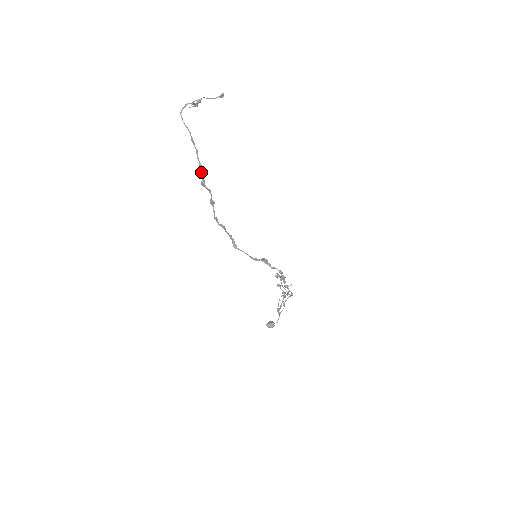
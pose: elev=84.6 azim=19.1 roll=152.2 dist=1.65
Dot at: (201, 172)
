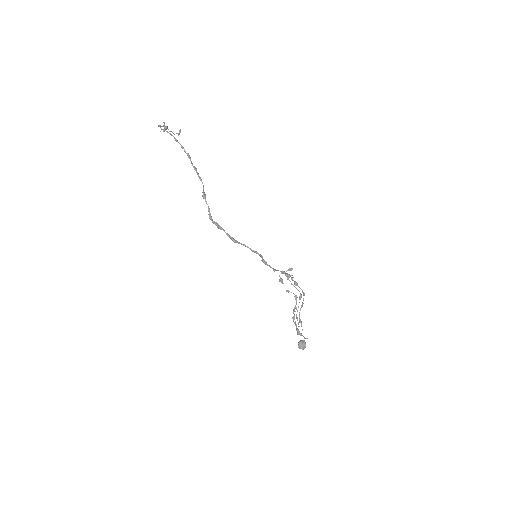
Dot at: occluded
